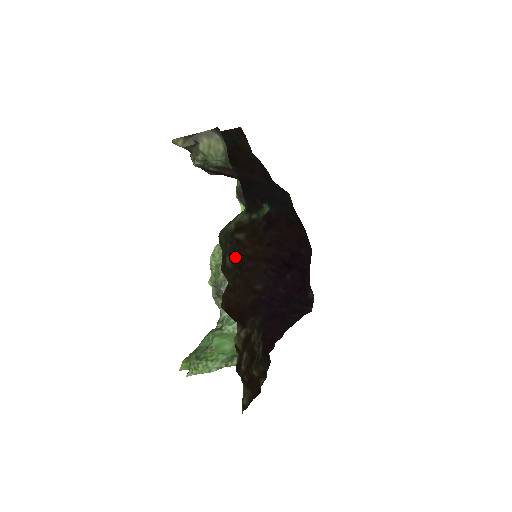
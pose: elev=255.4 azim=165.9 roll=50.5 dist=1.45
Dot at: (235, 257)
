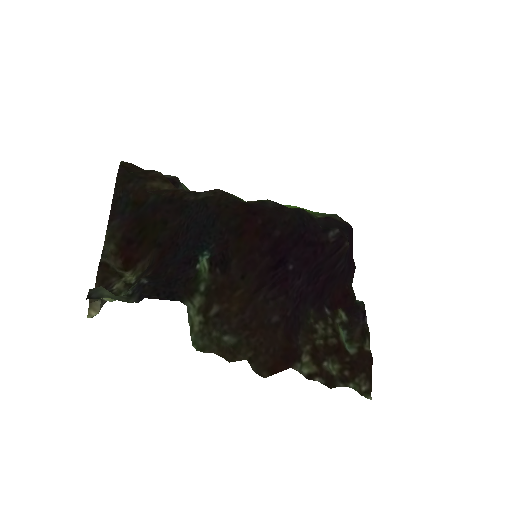
Dot at: (231, 327)
